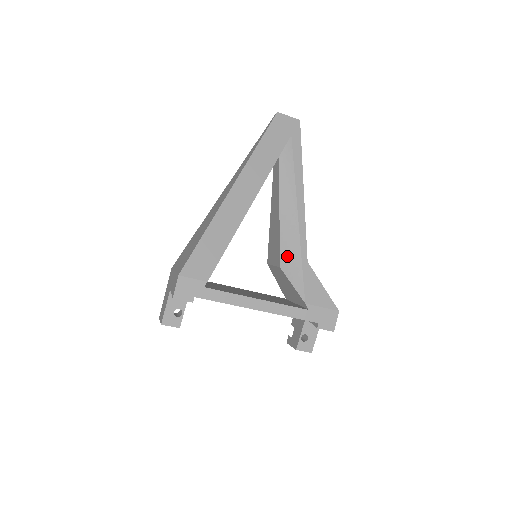
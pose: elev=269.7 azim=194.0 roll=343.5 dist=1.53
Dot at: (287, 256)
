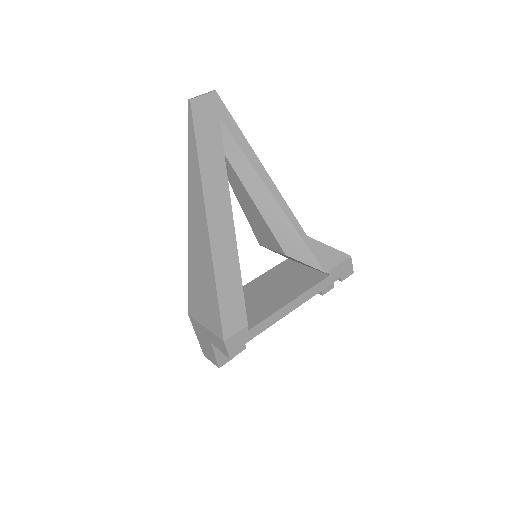
Dot at: (287, 243)
